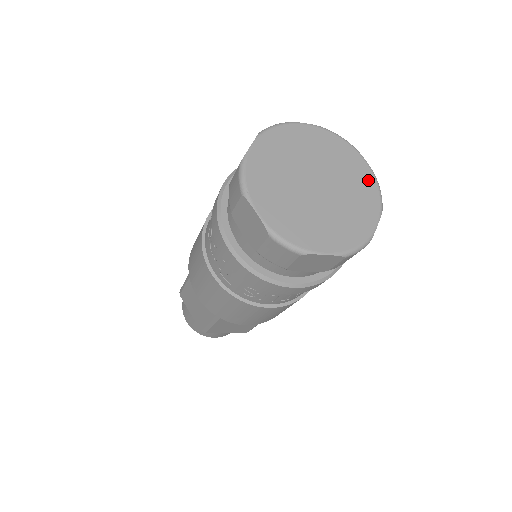
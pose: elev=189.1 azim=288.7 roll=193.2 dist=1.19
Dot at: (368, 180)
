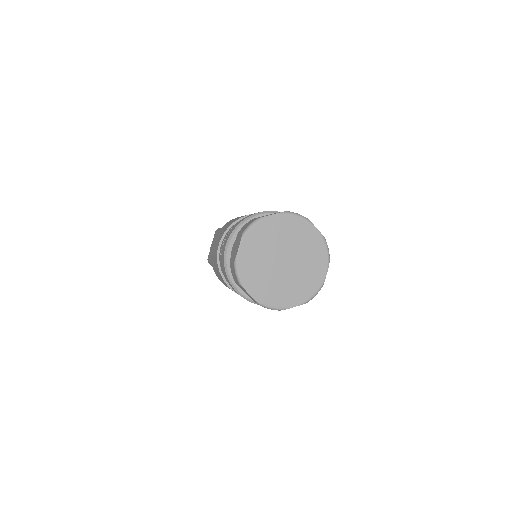
Dot at: (319, 243)
